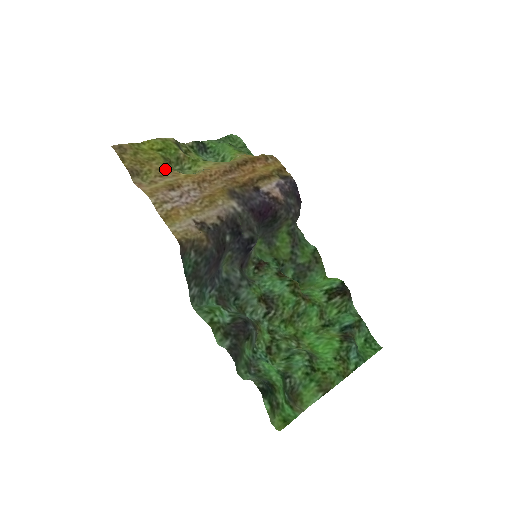
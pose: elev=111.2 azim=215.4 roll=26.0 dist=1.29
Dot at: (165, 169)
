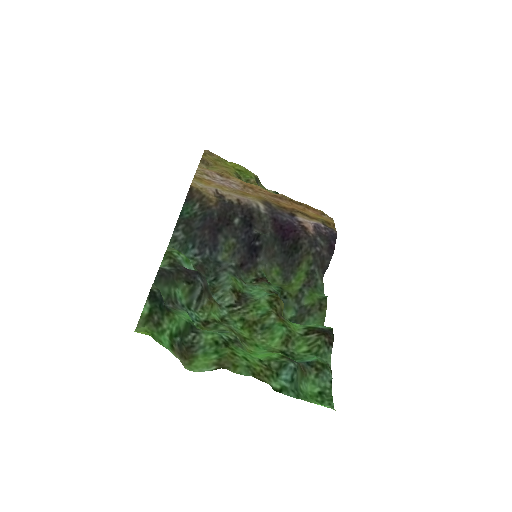
Dot at: (230, 174)
